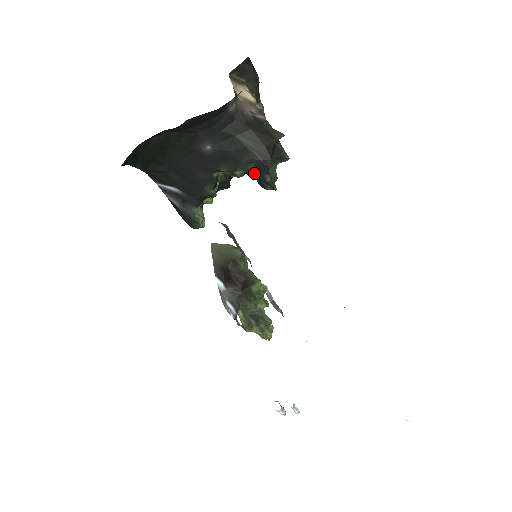
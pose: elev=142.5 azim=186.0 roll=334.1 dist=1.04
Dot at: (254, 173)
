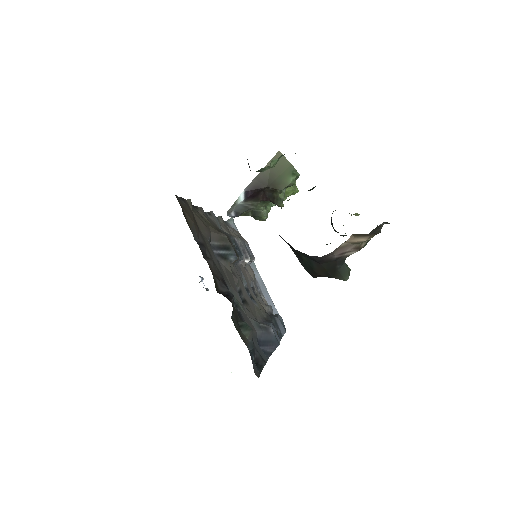
Dot at: occluded
